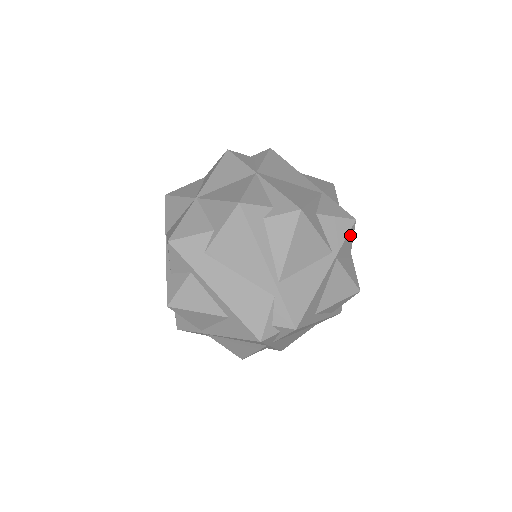
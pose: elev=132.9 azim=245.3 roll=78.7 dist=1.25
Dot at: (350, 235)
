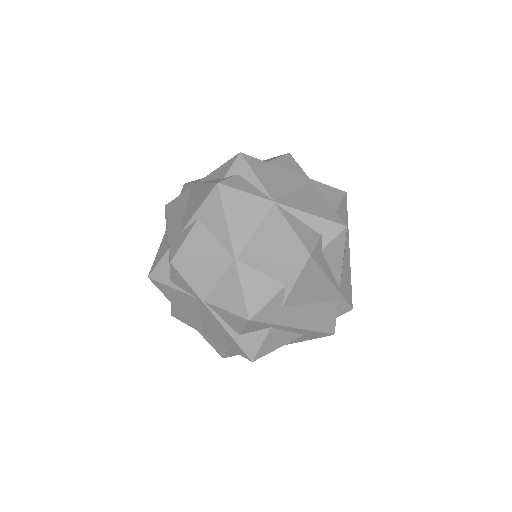
Dot at: occluded
